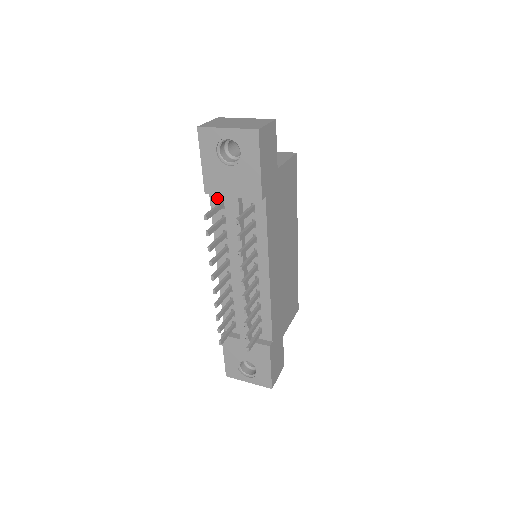
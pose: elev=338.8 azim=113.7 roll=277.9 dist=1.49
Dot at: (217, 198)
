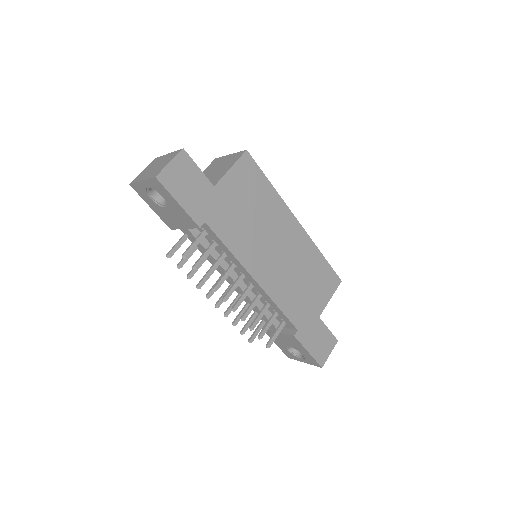
Dot at: occluded
